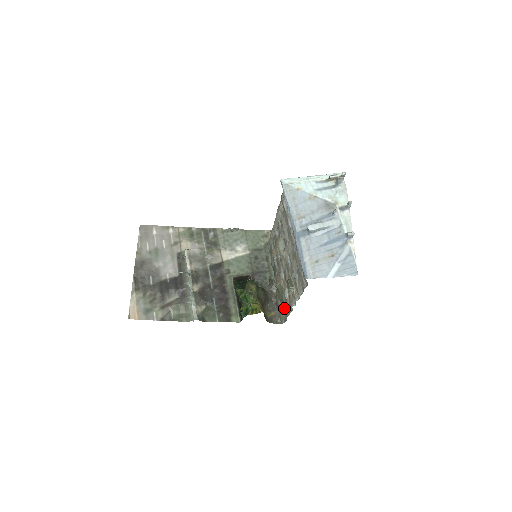
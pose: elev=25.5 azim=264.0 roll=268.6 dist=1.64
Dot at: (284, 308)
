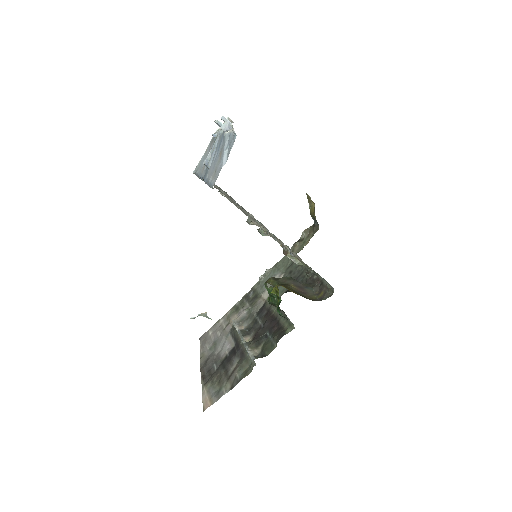
Dot at: occluded
